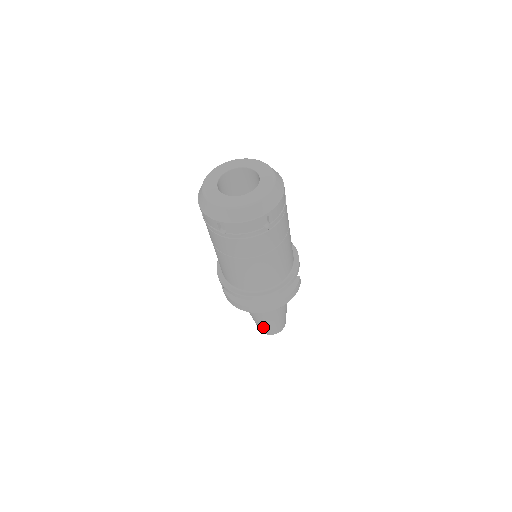
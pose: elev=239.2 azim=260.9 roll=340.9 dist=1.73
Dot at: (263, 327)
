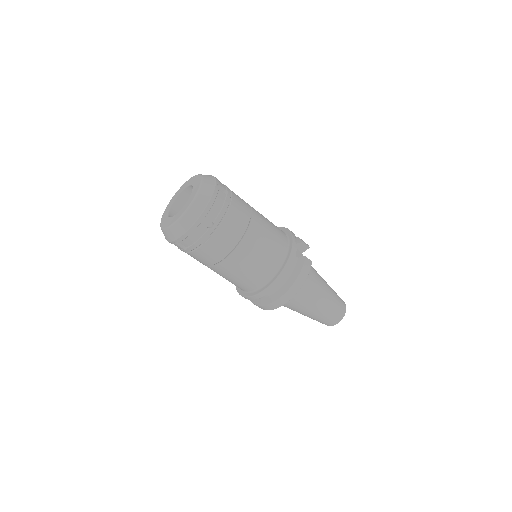
Dot at: (318, 320)
